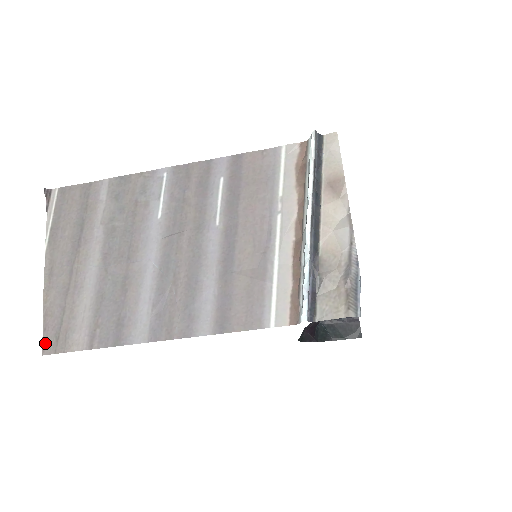
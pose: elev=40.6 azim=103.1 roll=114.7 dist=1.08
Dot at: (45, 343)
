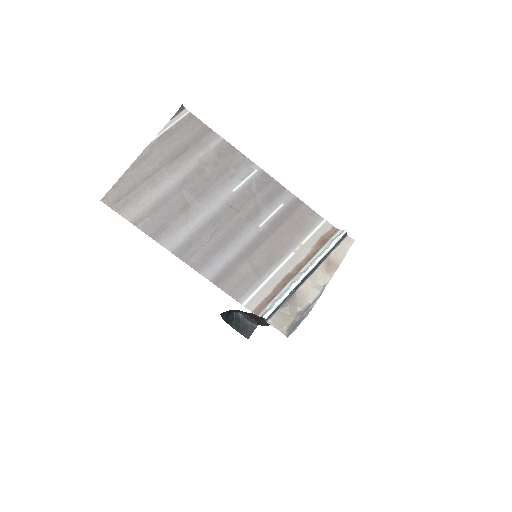
Dot at: (108, 195)
